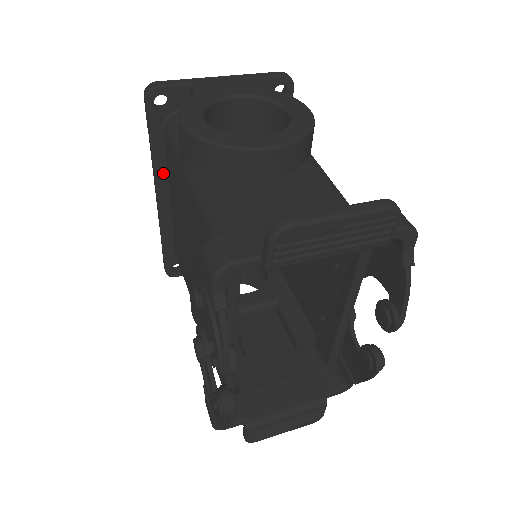
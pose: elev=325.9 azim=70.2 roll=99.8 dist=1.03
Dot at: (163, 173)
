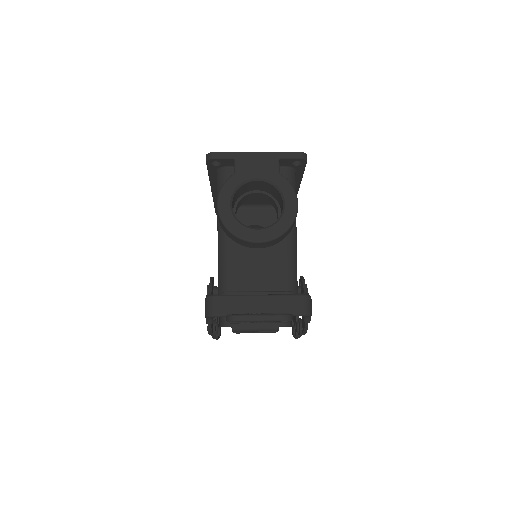
Dot at: (216, 184)
